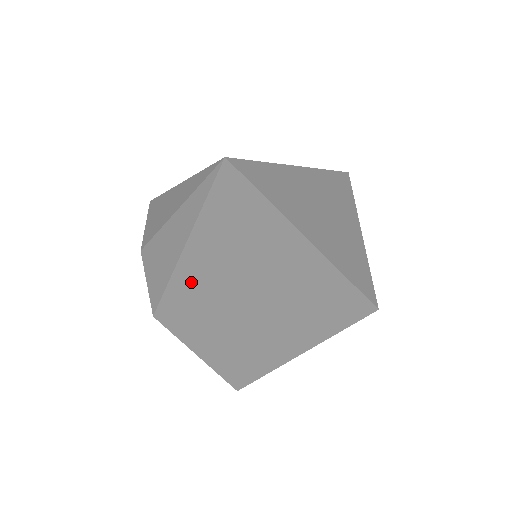
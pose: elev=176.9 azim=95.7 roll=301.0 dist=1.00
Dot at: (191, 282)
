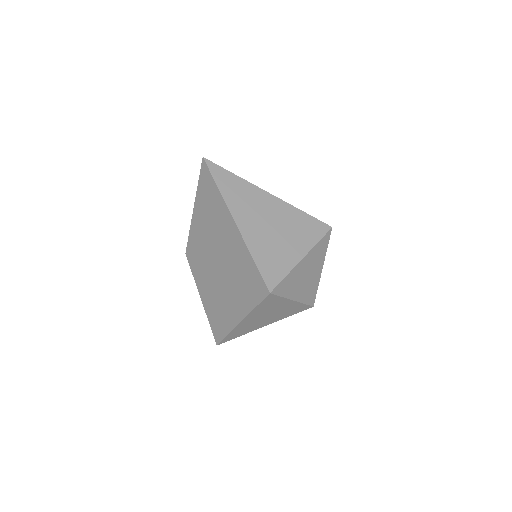
Dot at: (196, 233)
